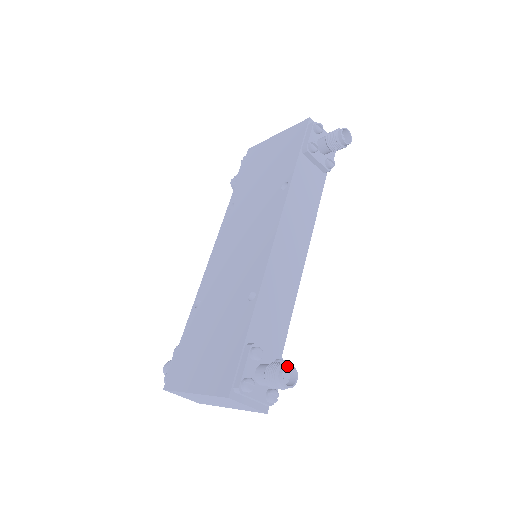
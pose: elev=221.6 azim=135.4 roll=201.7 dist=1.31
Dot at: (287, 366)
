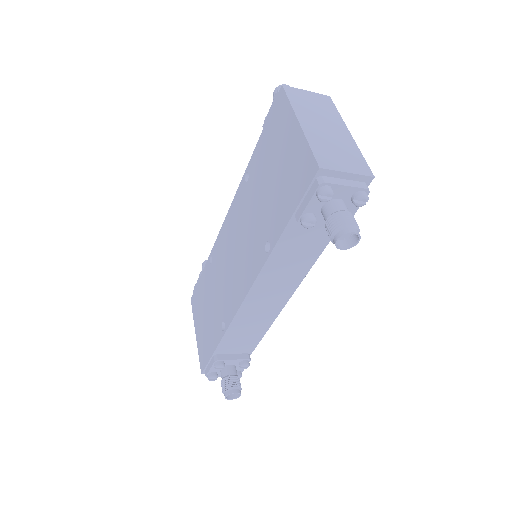
Dot at: occluded
